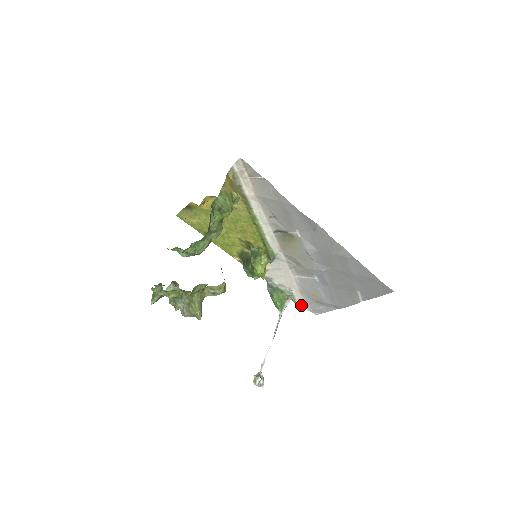
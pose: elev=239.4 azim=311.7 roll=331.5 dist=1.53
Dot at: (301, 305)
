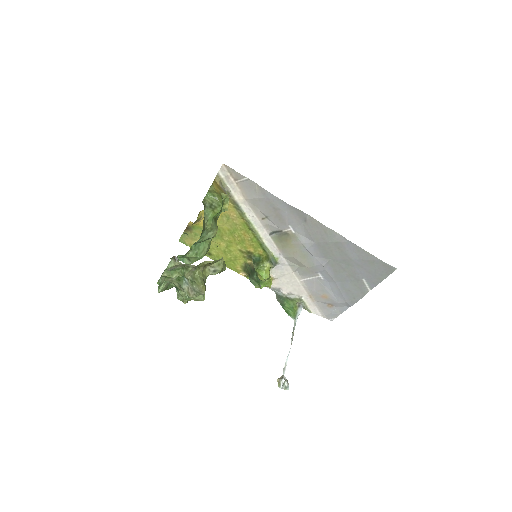
Dot at: (314, 312)
